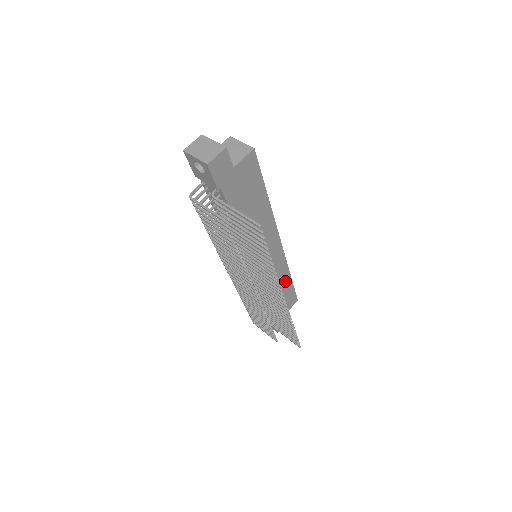
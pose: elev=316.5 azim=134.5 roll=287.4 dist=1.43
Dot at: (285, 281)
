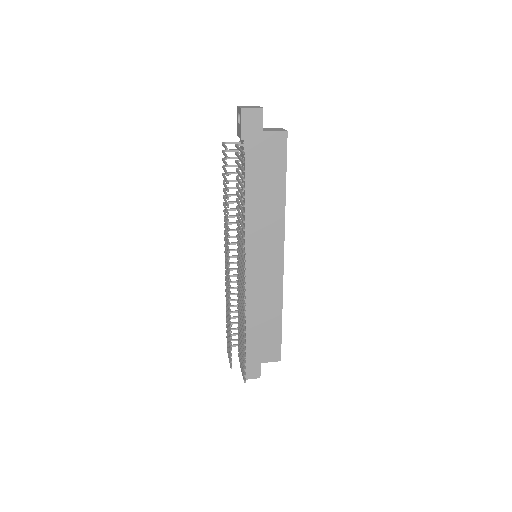
Dot at: (274, 315)
